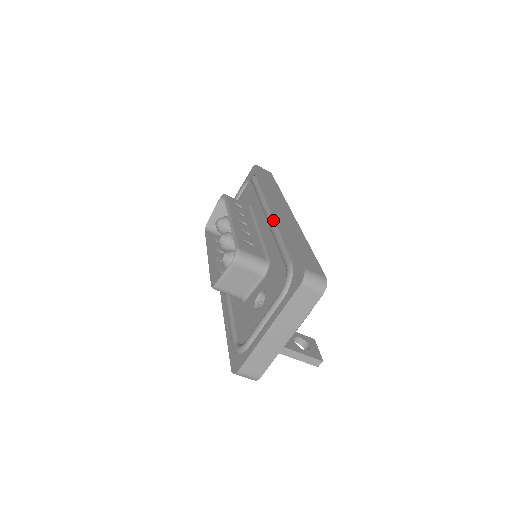
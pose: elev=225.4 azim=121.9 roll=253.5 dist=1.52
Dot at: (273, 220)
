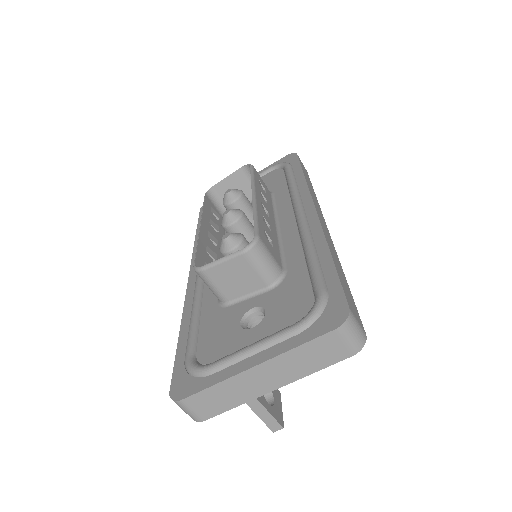
Dot at: (308, 224)
